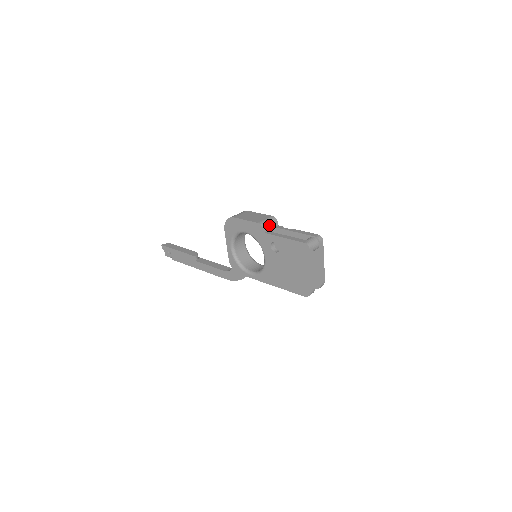
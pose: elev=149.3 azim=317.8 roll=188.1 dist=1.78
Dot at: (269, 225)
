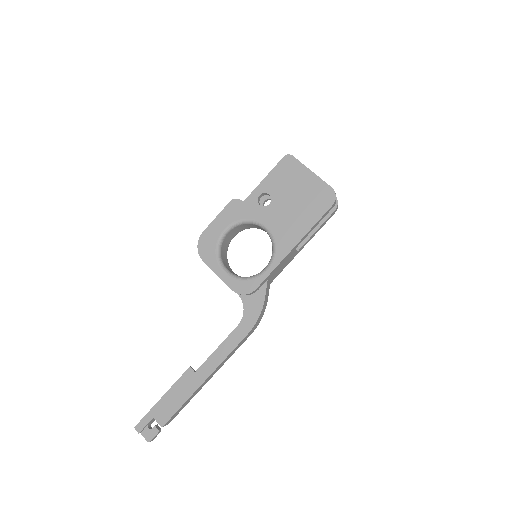
Dot at: occluded
